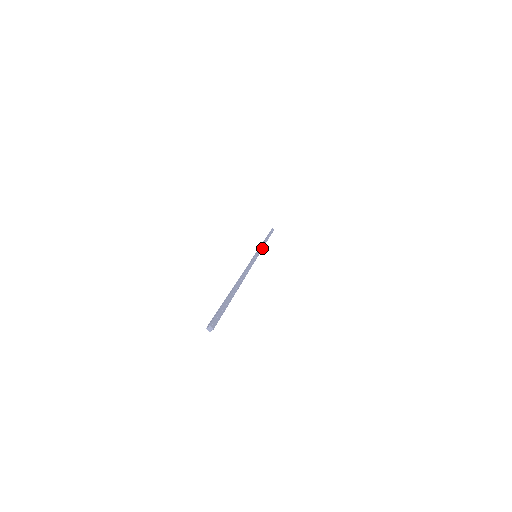
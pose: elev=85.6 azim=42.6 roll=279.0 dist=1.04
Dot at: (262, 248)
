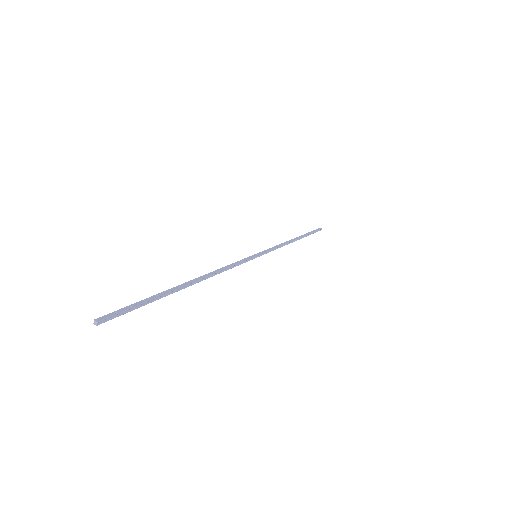
Dot at: (275, 247)
